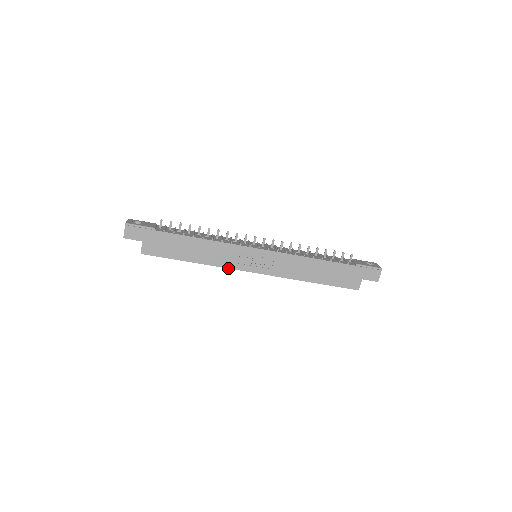
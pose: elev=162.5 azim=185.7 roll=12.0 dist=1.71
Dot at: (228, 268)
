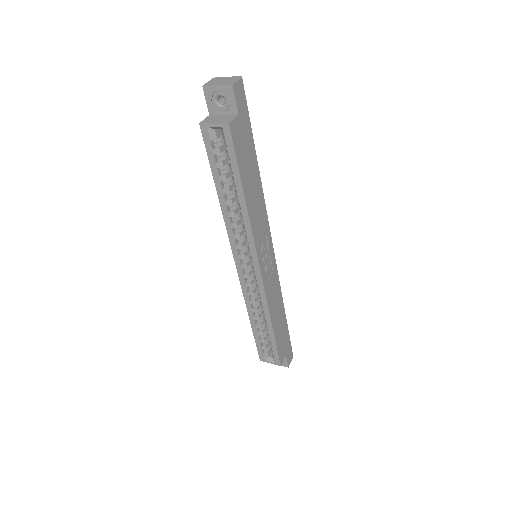
Dot at: (254, 241)
